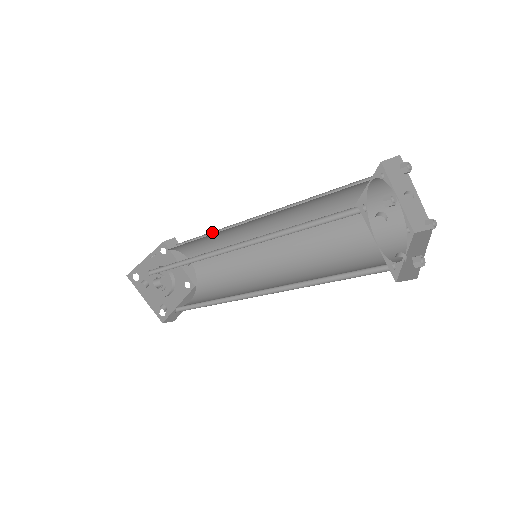
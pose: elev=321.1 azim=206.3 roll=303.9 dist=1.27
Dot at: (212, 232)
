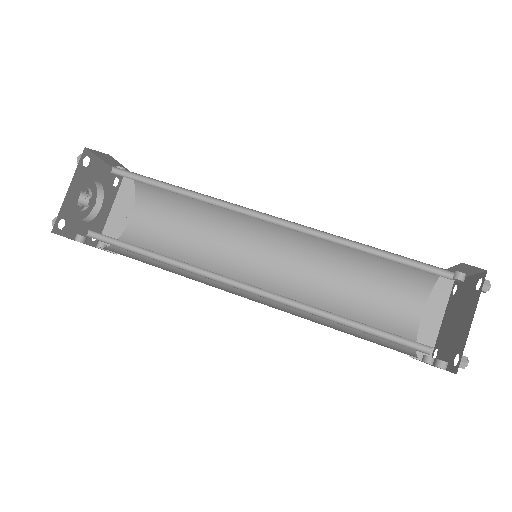
Dot at: (185, 189)
